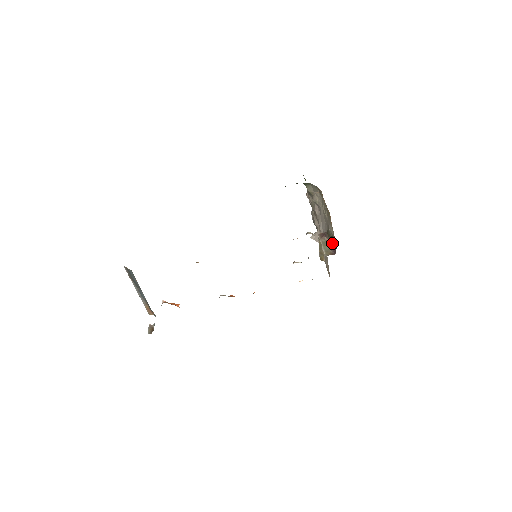
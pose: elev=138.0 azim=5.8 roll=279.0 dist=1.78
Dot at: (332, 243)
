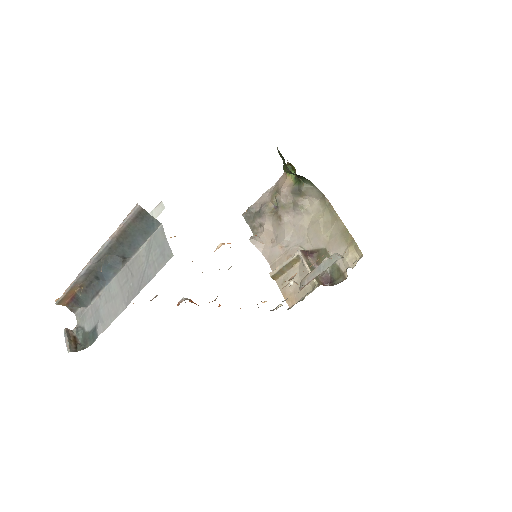
Dot at: (327, 271)
